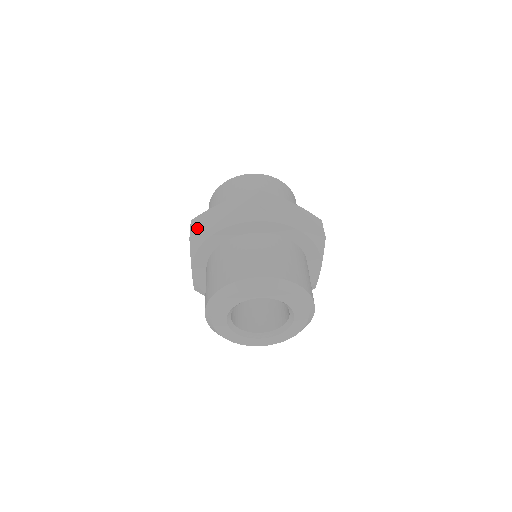
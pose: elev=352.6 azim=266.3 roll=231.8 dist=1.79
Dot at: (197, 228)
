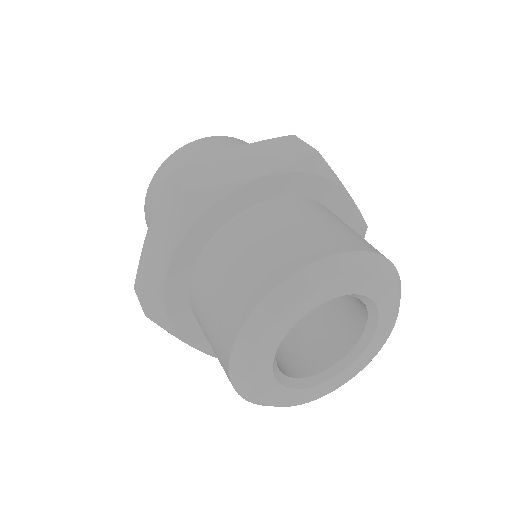
Dot at: (195, 180)
